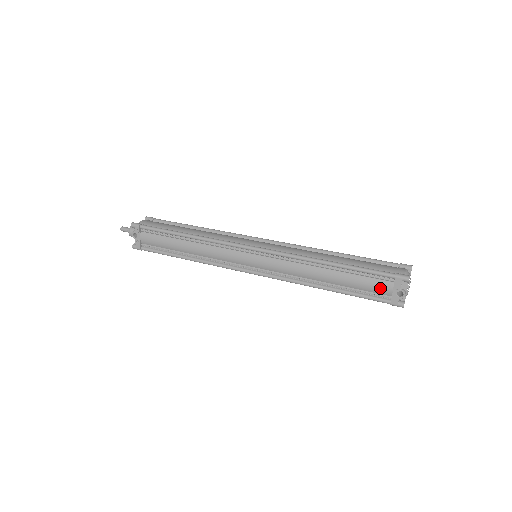
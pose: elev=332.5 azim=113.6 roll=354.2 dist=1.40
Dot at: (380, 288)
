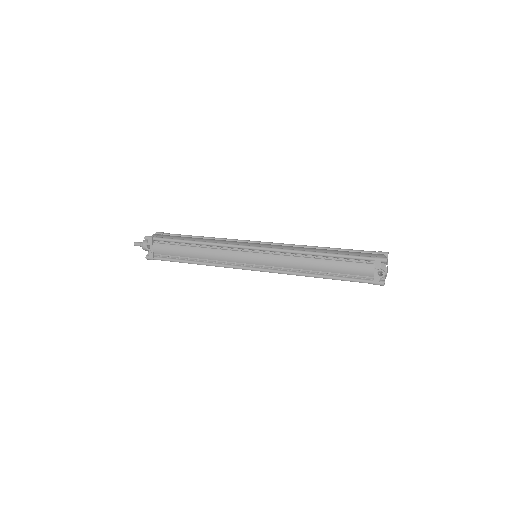
Dot at: (363, 270)
